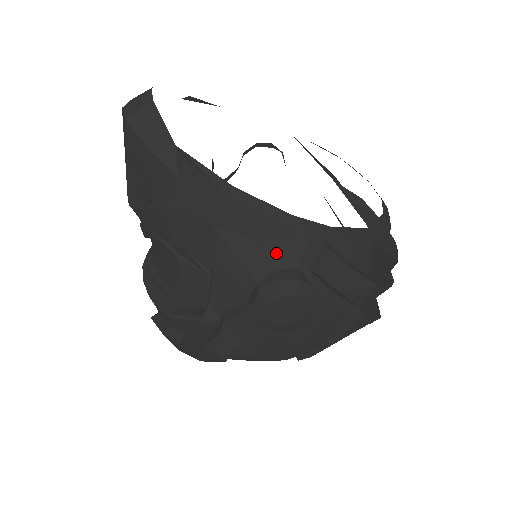
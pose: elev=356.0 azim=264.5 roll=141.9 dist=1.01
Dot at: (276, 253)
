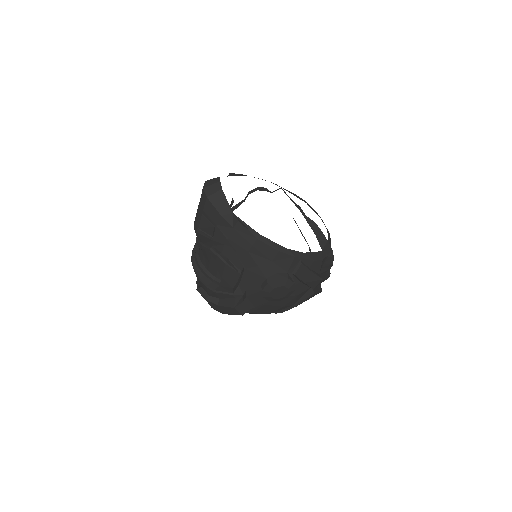
Dot at: (277, 265)
